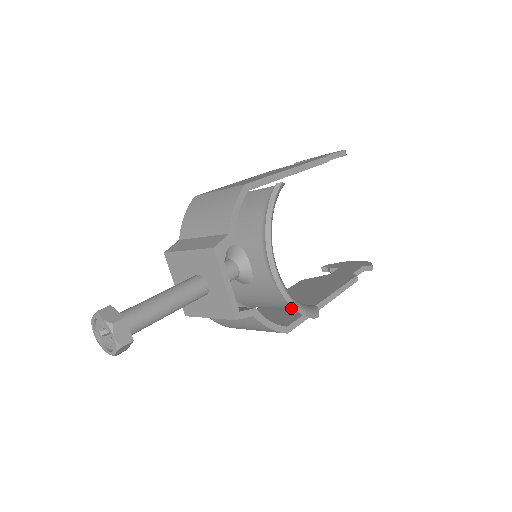
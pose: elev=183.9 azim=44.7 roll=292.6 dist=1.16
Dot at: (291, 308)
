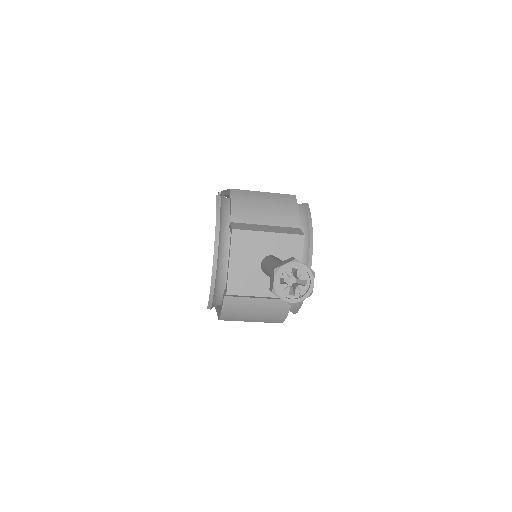
Dot at: occluded
